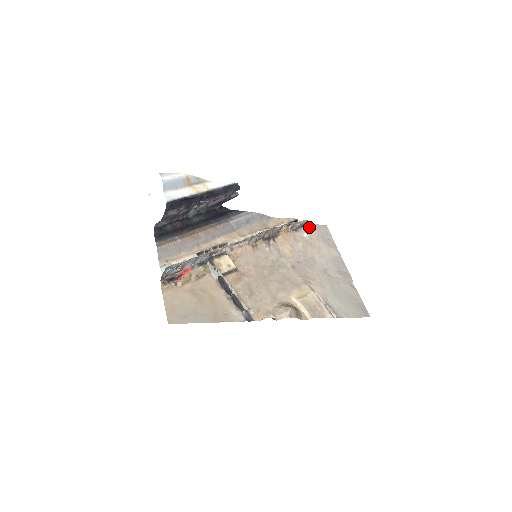
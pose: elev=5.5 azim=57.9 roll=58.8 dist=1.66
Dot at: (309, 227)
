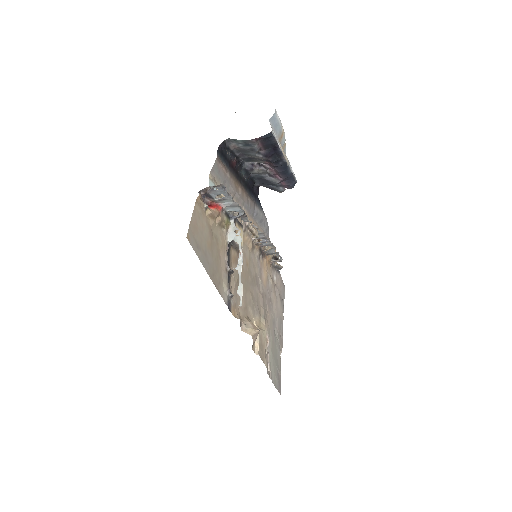
Dot at: (279, 274)
